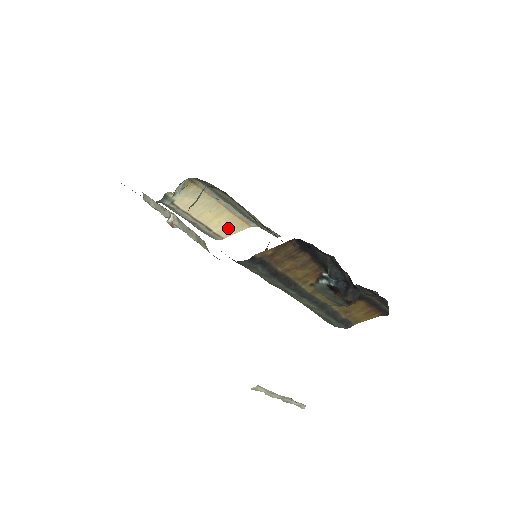
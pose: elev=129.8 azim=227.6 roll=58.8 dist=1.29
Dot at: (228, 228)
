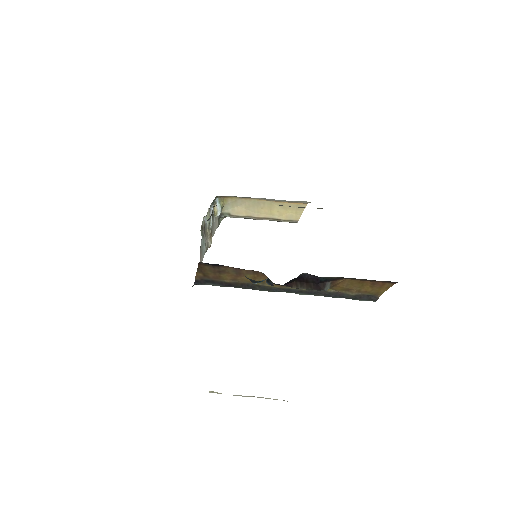
Dot at: (291, 212)
